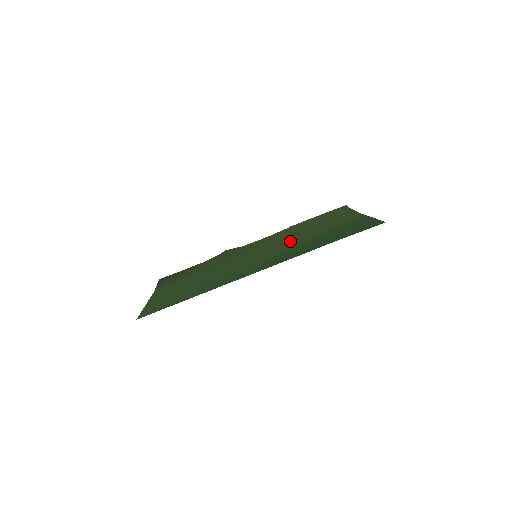
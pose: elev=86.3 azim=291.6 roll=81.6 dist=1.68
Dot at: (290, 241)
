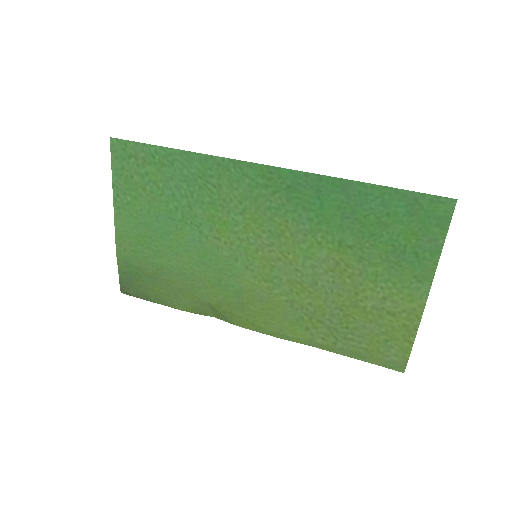
Dot at: (307, 276)
